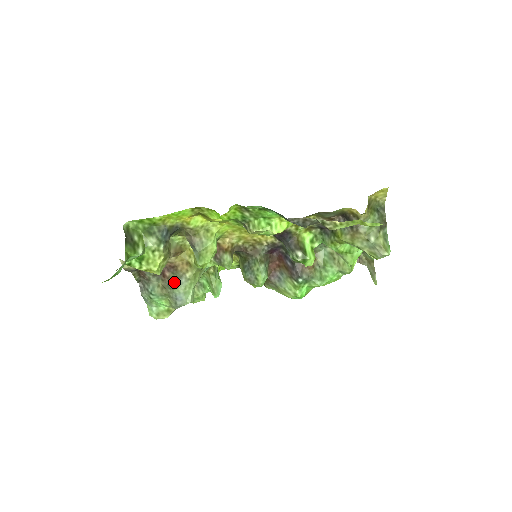
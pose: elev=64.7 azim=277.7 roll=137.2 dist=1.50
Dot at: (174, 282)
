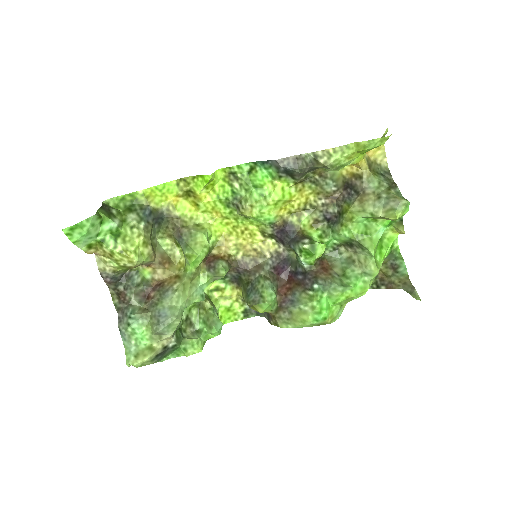
Dot at: (159, 298)
